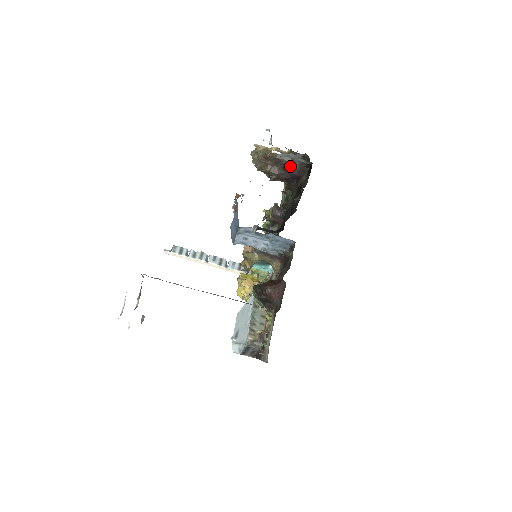
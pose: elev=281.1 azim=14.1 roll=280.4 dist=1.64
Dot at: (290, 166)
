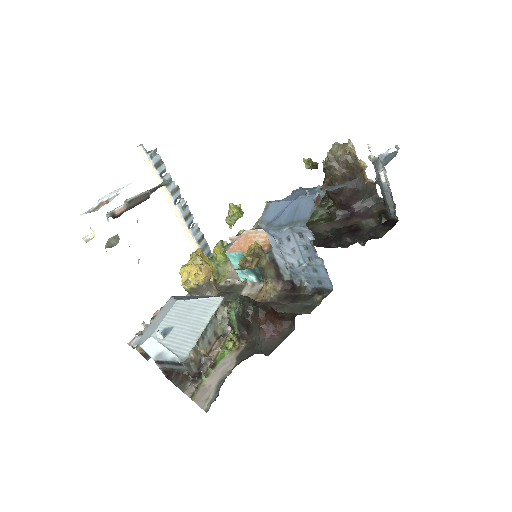
Dot at: (358, 195)
